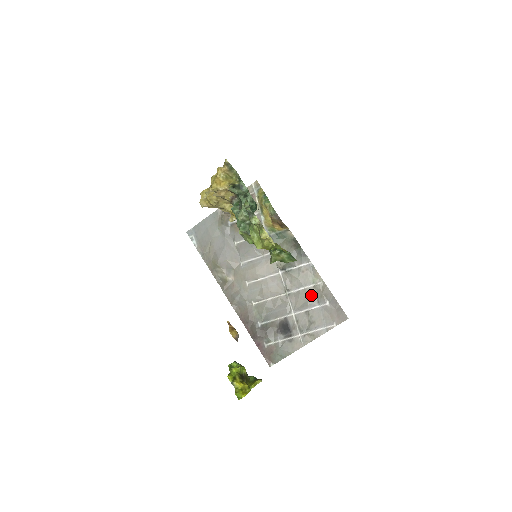
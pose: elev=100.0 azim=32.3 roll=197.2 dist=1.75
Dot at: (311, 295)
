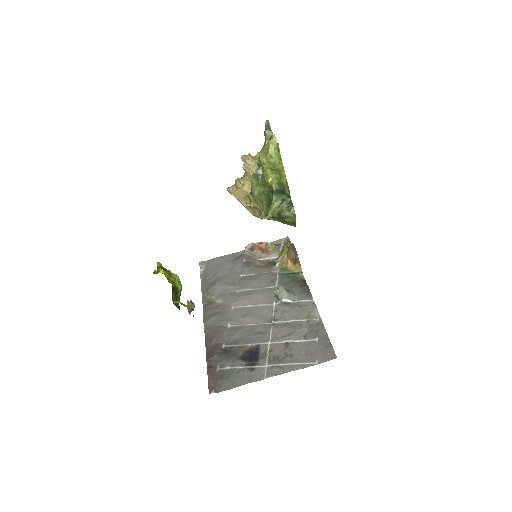
Dot at: (300, 328)
